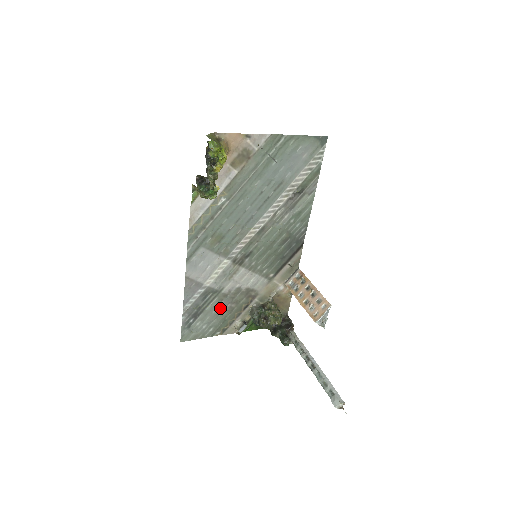
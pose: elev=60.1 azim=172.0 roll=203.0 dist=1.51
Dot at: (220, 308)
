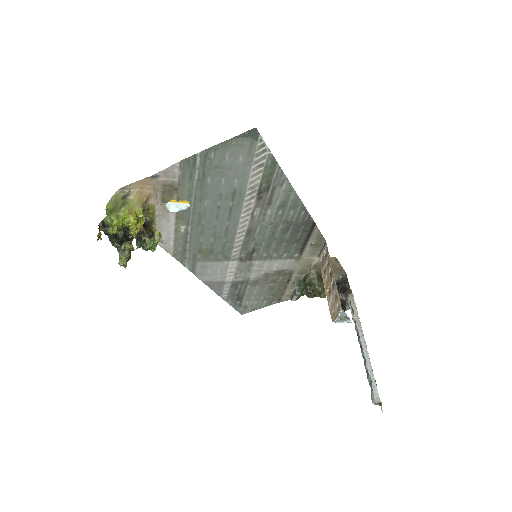
Dot at: (260, 289)
